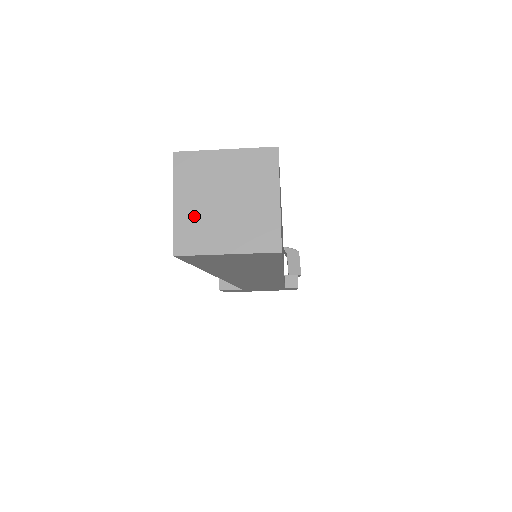
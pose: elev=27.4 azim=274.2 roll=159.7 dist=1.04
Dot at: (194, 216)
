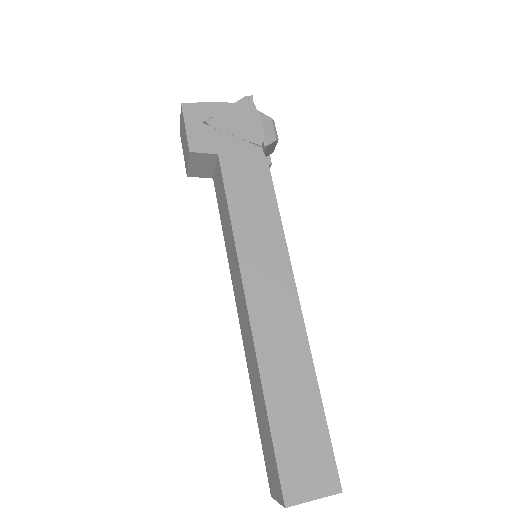
Dot at: occluded
